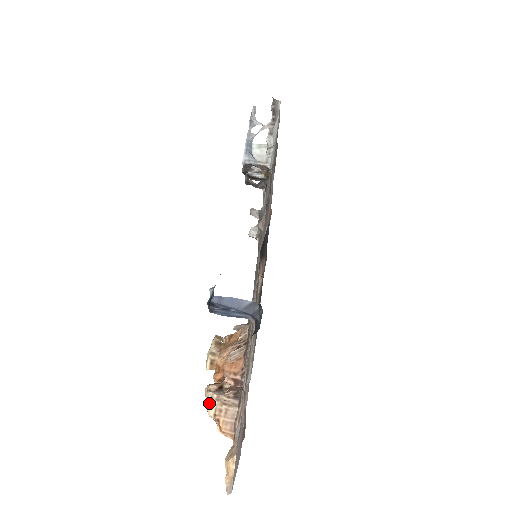
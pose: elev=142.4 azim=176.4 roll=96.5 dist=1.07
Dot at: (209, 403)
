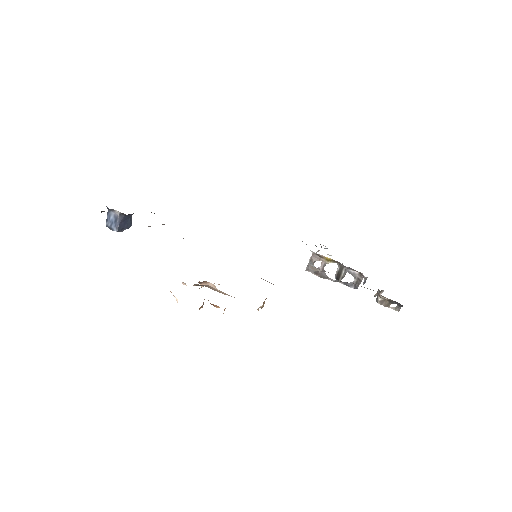
Dot at: occluded
